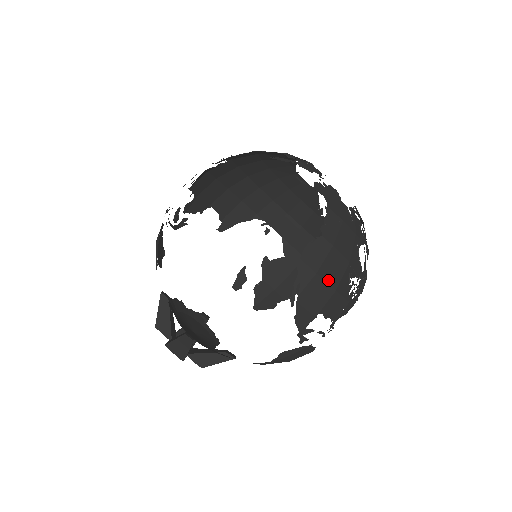
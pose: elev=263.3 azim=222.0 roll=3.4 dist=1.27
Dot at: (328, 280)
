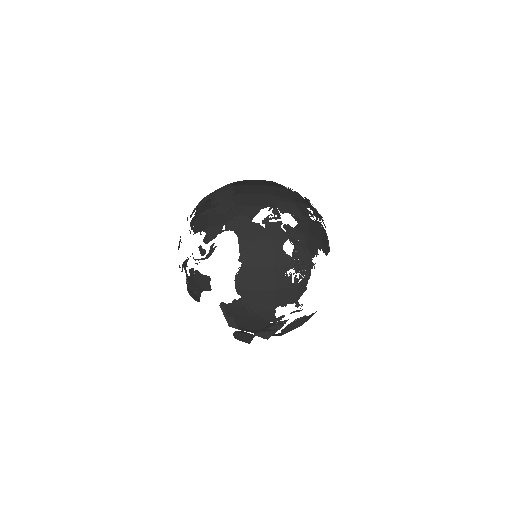
Dot at: (264, 288)
